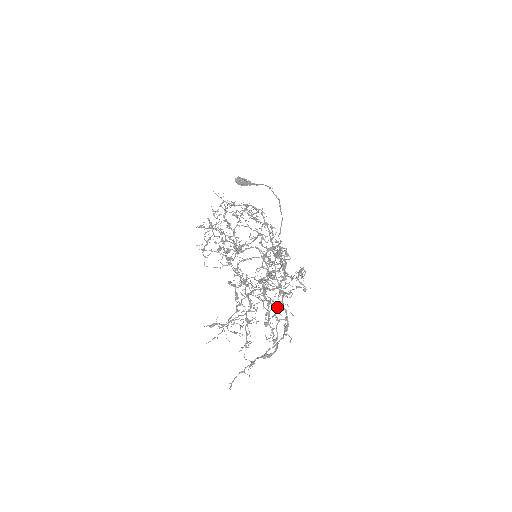
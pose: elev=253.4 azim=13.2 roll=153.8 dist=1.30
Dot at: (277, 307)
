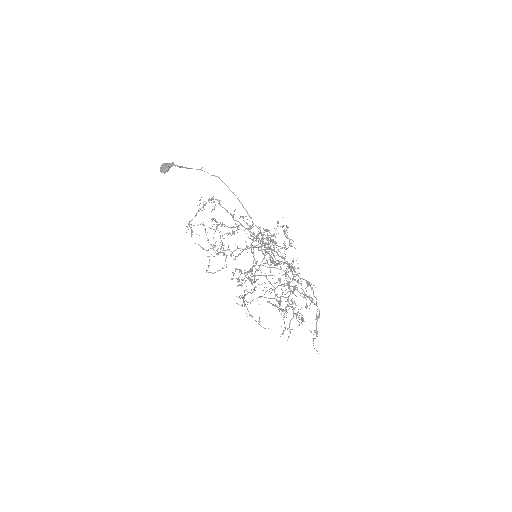
Dot at: occluded
